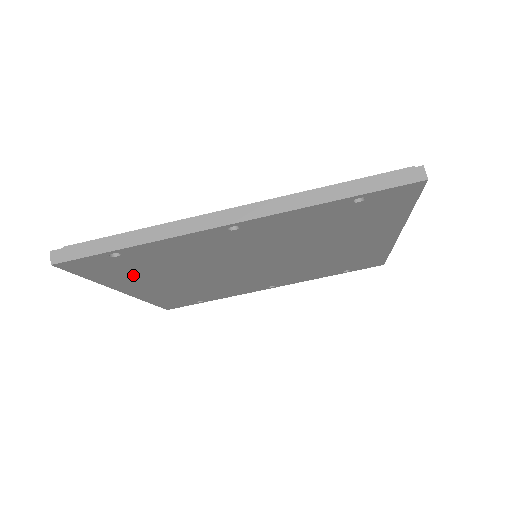
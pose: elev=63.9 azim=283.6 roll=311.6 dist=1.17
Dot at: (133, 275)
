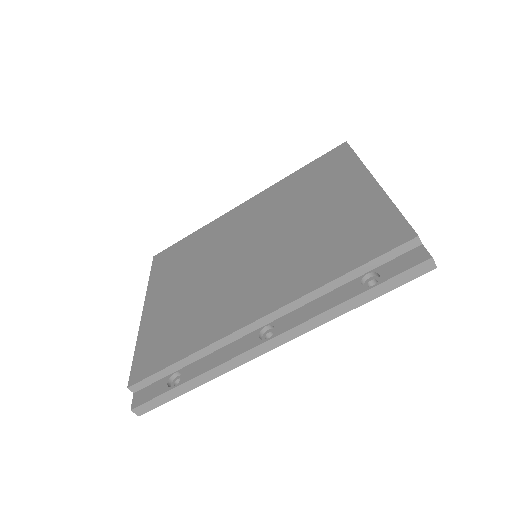
Dot at: occluded
